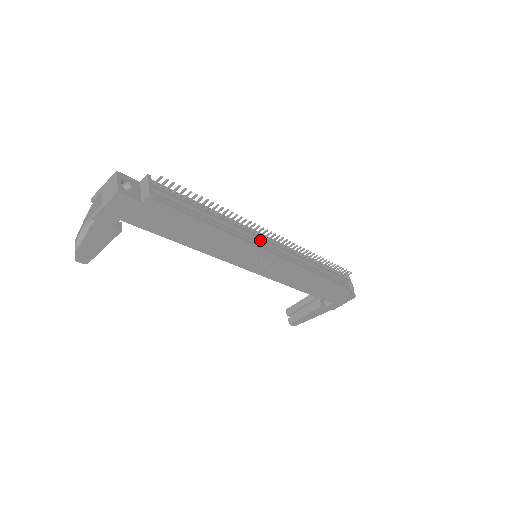
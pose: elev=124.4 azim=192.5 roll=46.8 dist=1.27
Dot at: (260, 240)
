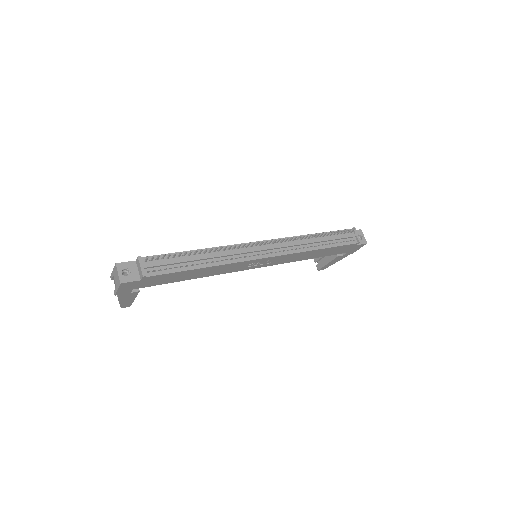
Dot at: (251, 252)
